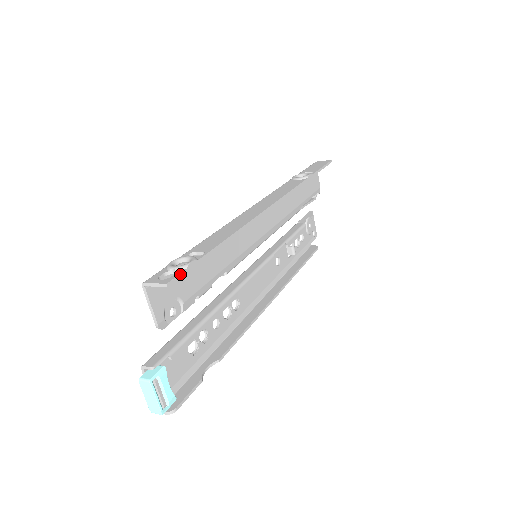
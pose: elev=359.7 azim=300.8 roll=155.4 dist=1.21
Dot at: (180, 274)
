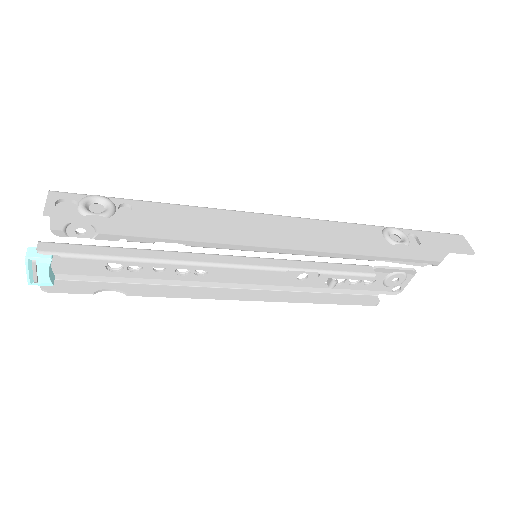
Dot at: (70, 215)
